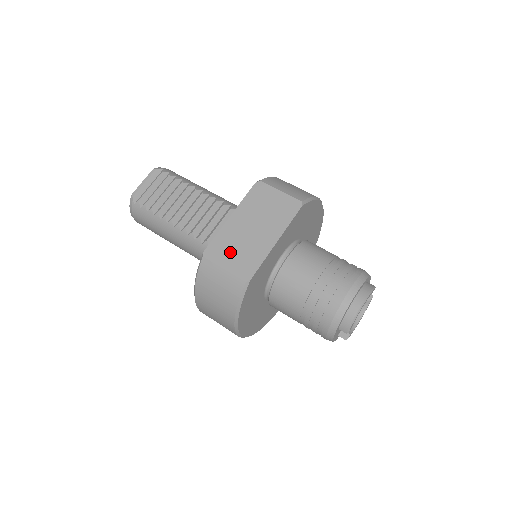
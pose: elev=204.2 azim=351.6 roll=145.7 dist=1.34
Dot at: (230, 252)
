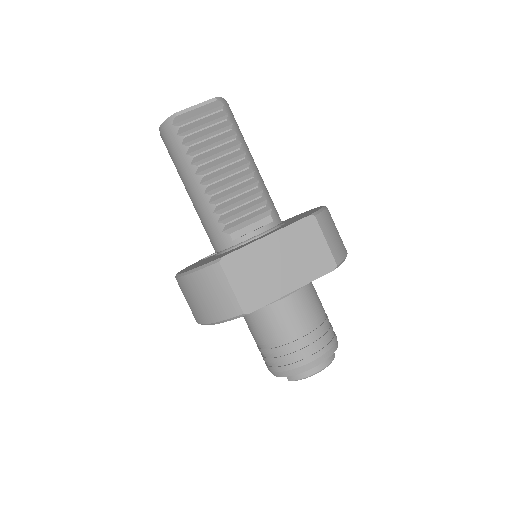
Dot at: (246, 274)
